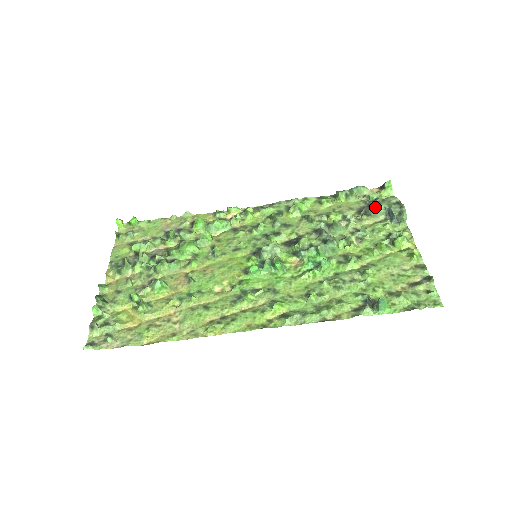
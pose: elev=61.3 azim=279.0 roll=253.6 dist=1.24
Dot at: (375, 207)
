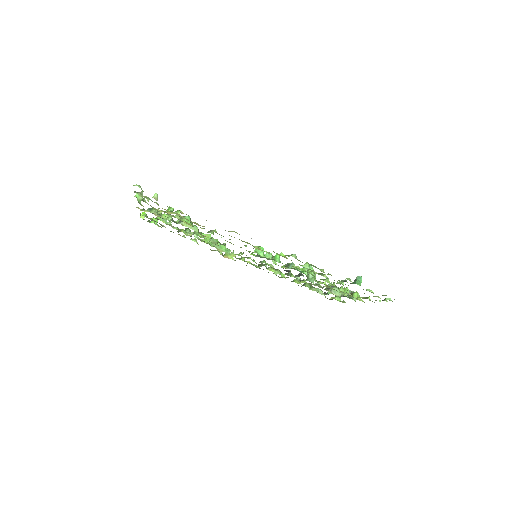
Dot at: (336, 286)
